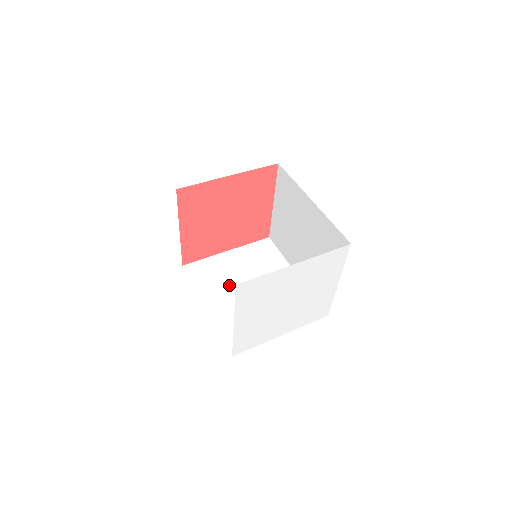
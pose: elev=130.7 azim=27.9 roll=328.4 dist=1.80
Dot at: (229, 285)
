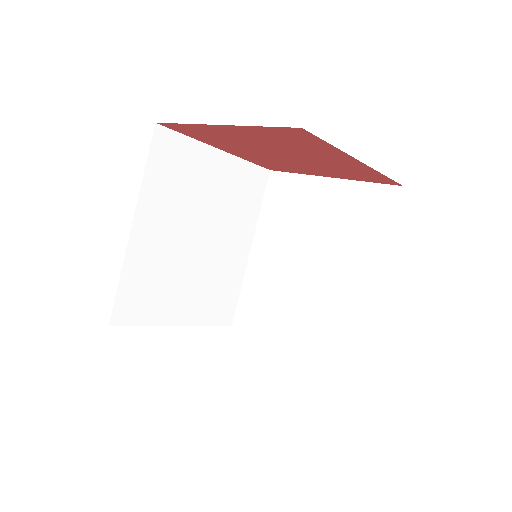
Dot at: (290, 237)
